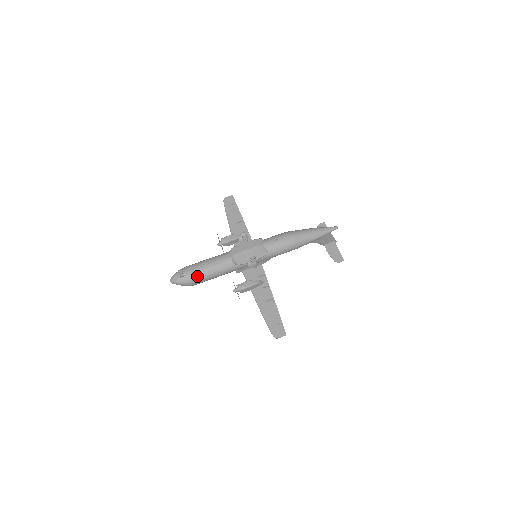
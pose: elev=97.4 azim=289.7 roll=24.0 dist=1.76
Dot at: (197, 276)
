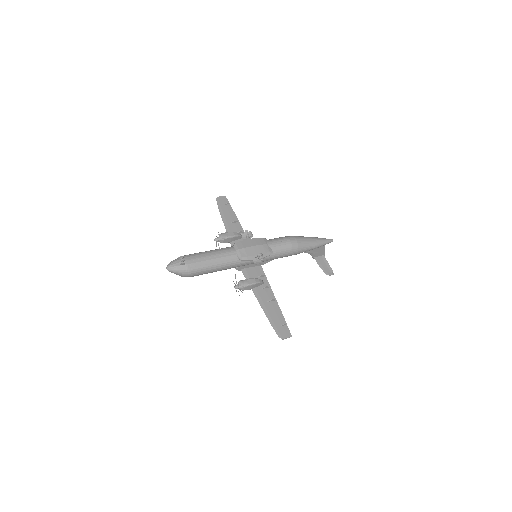
Dot at: (199, 266)
